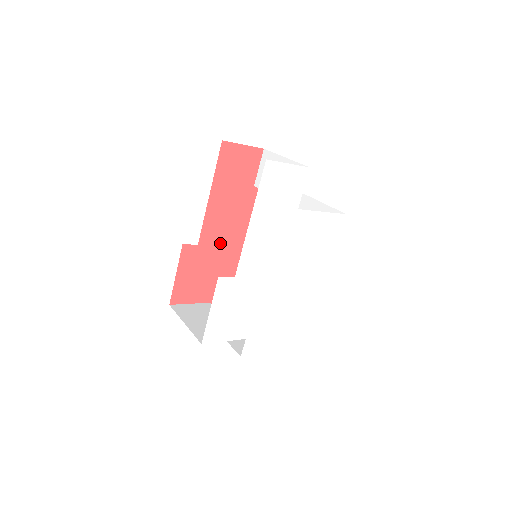
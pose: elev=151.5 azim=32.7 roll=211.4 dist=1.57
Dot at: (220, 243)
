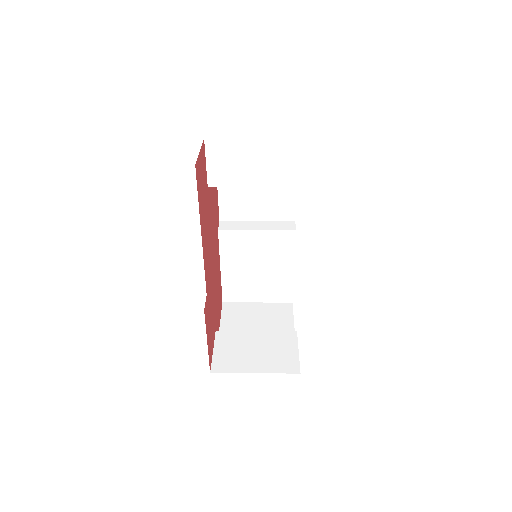
Dot at: (209, 272)
